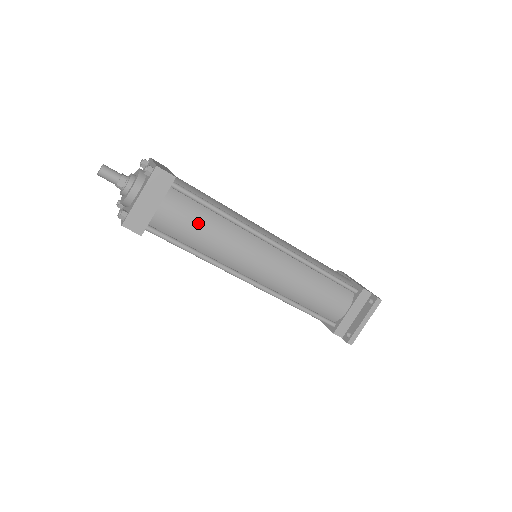
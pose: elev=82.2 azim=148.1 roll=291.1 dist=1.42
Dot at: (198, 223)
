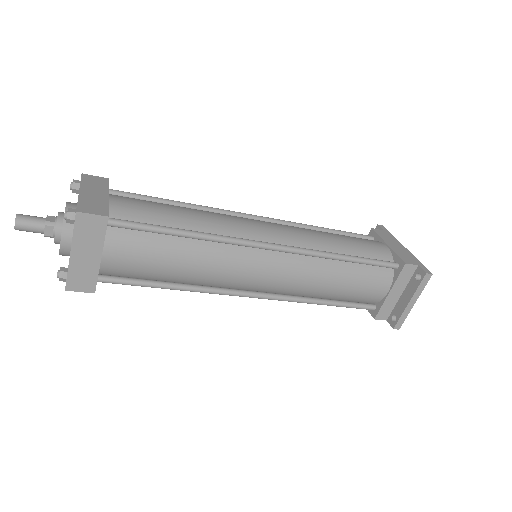
Dot at: (161, 258)
